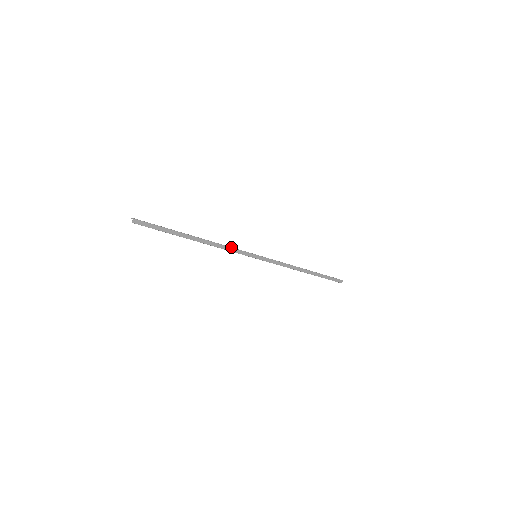
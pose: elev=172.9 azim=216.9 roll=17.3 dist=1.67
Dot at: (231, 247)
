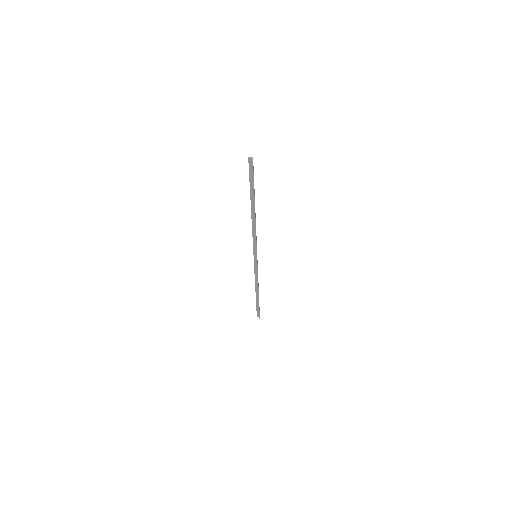
Dot at: occluded
